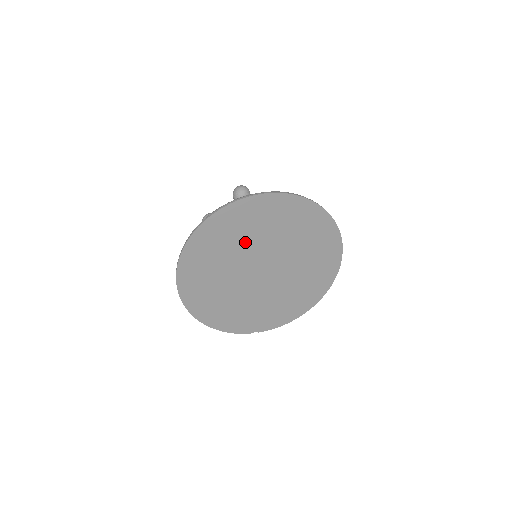
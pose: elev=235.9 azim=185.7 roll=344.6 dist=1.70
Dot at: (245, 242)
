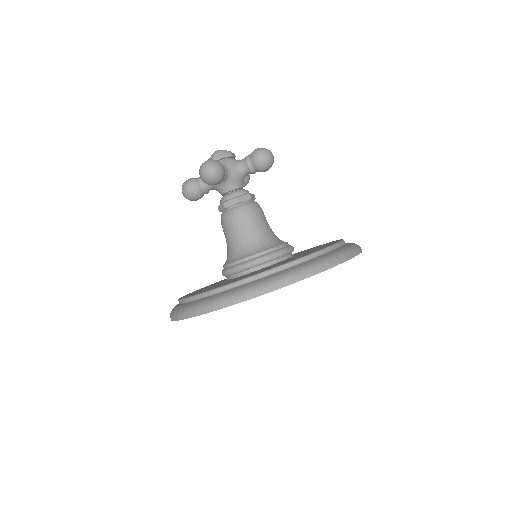
Dot at: occluded
